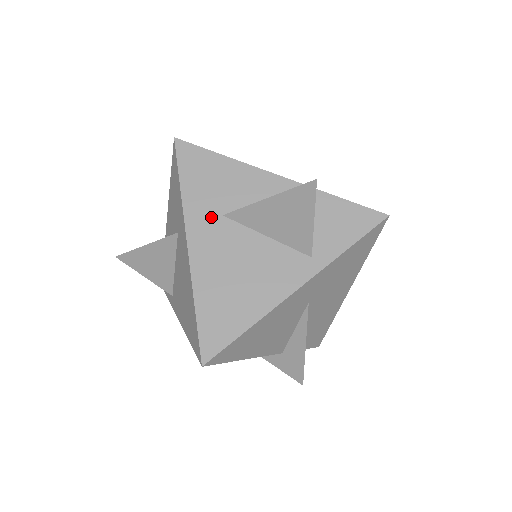
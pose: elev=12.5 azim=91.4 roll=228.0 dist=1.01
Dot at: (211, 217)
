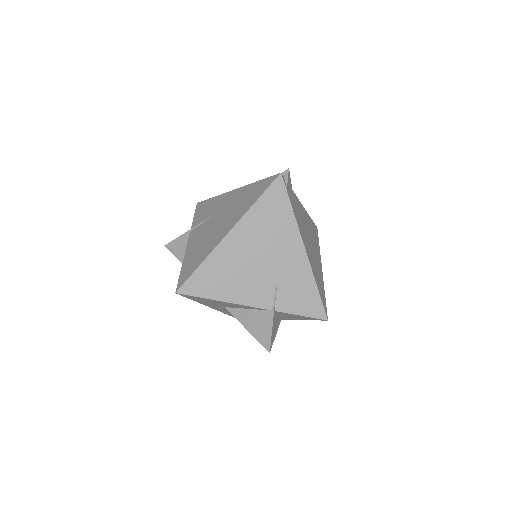
Dot at: occluded
